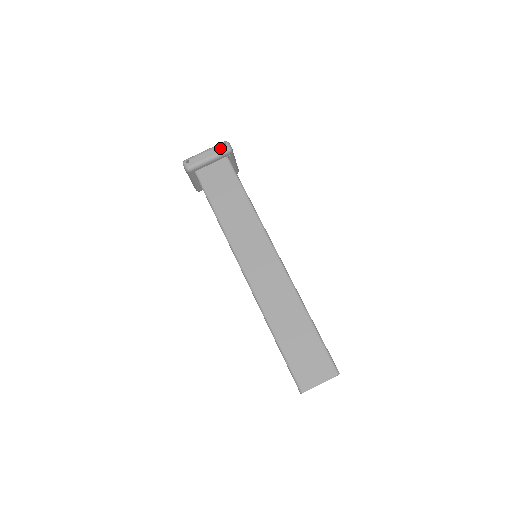
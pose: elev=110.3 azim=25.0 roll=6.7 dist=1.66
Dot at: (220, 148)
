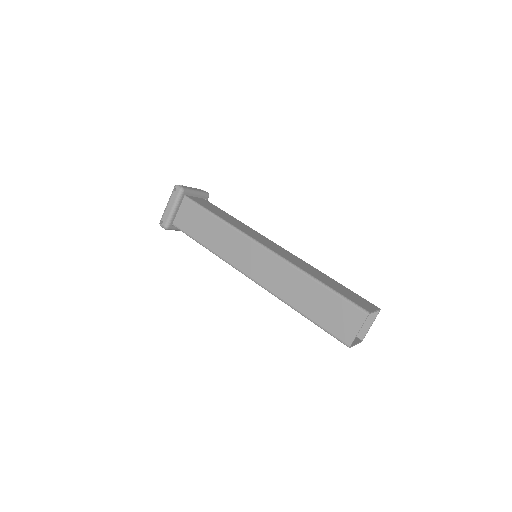
Dot at: (202, 190)
